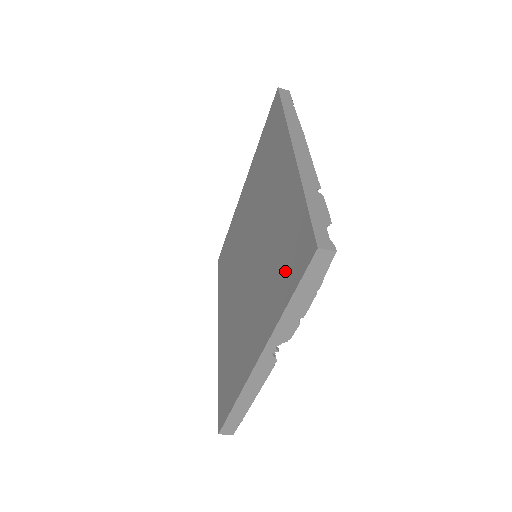
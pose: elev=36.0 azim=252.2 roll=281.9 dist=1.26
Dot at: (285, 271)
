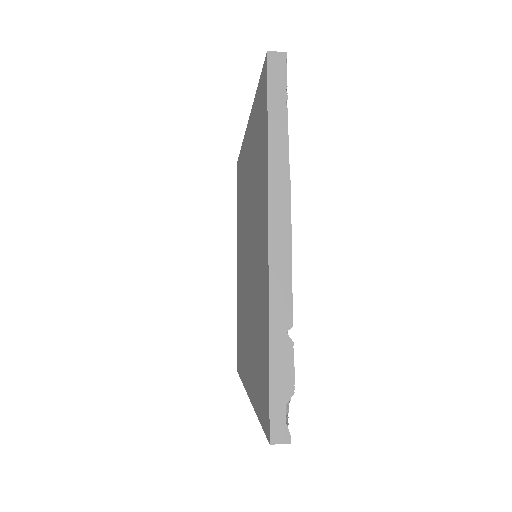
Dot at: (259, 381)
